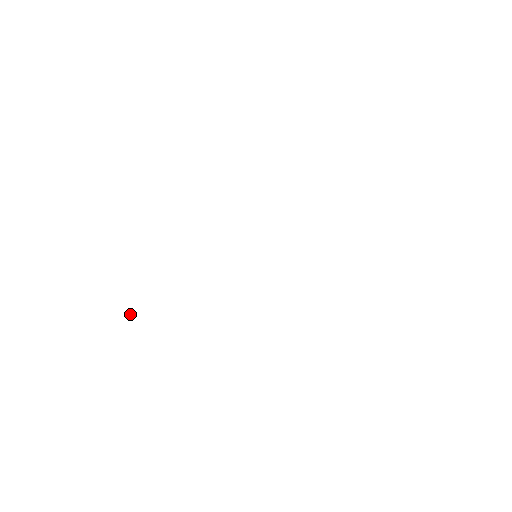
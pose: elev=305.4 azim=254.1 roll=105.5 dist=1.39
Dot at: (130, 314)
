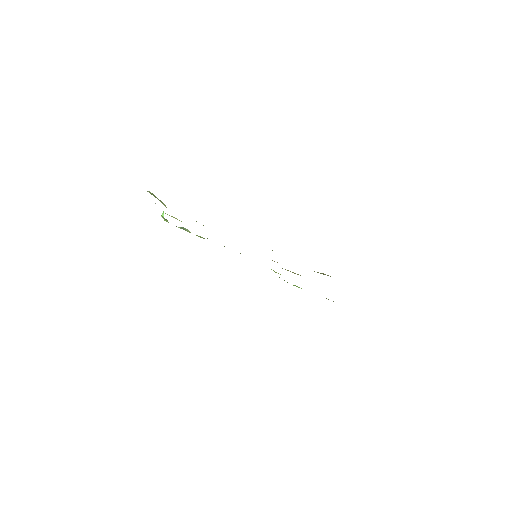
Dot at: occluded
